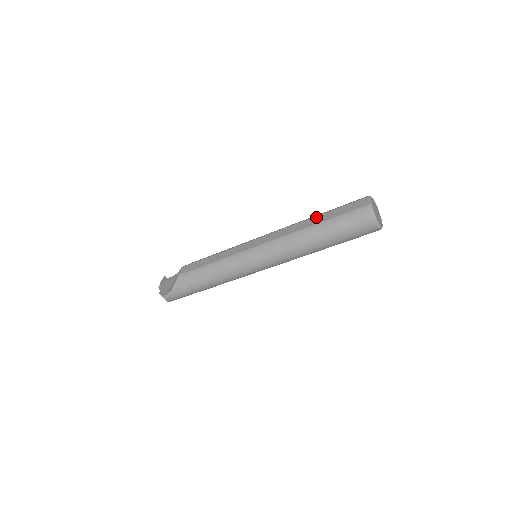
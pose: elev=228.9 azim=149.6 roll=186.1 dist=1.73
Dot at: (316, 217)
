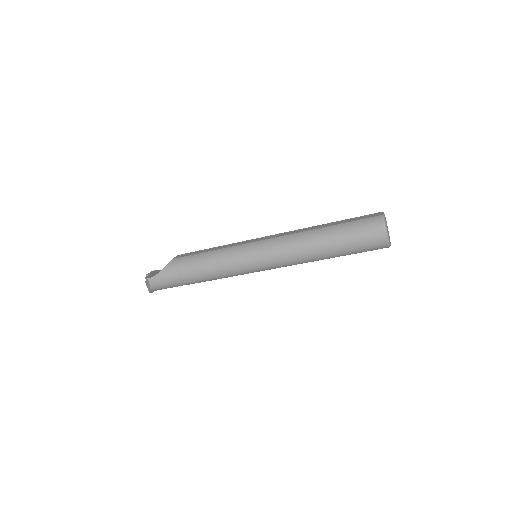
Dot at: (327, 223)
